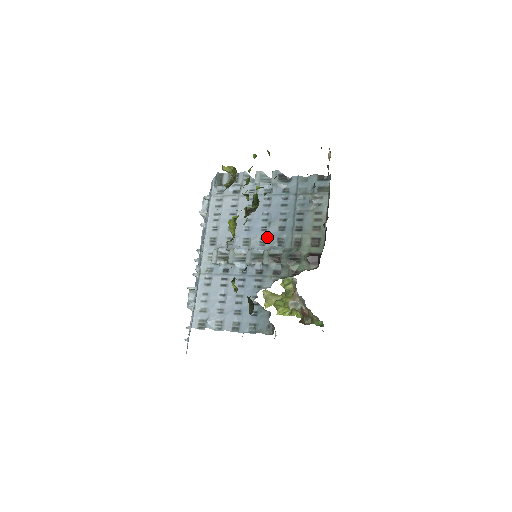
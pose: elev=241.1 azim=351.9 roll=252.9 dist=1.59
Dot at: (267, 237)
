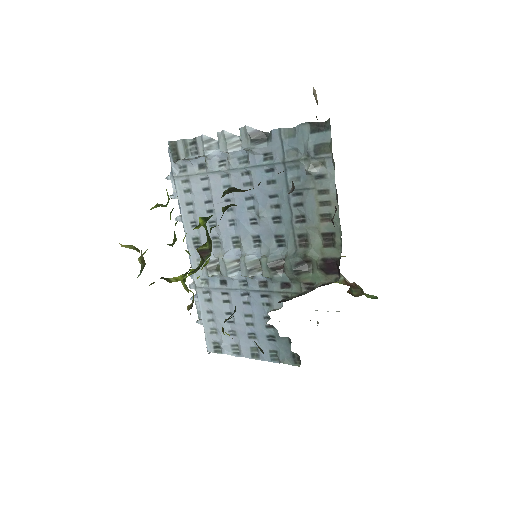
Dot at: (260, 234)
